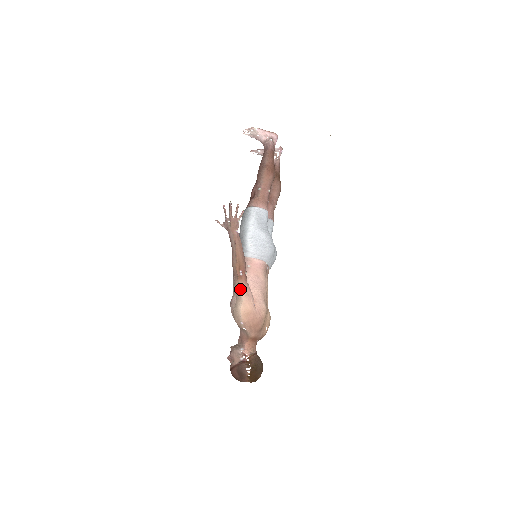
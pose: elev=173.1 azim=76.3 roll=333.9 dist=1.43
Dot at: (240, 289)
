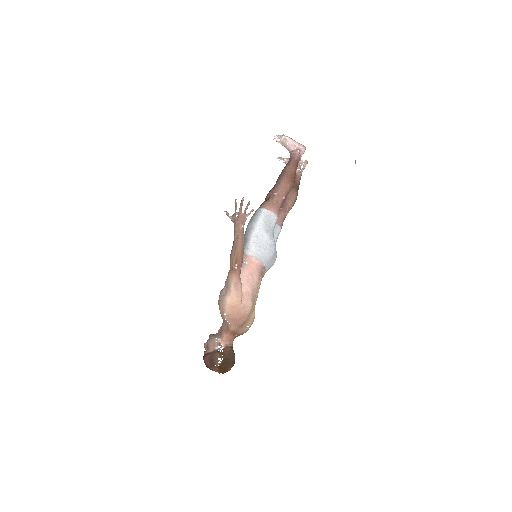
Dot at: (232, 281)
